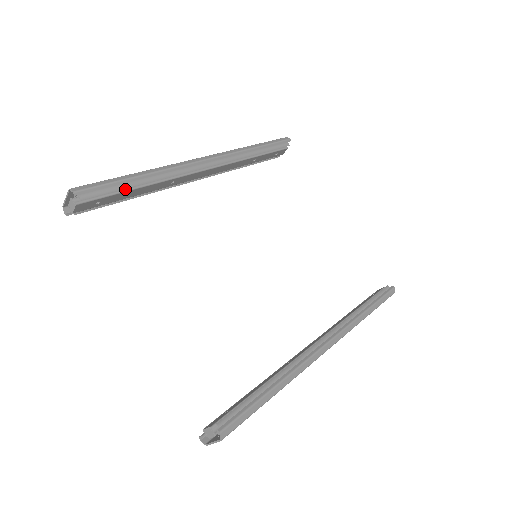
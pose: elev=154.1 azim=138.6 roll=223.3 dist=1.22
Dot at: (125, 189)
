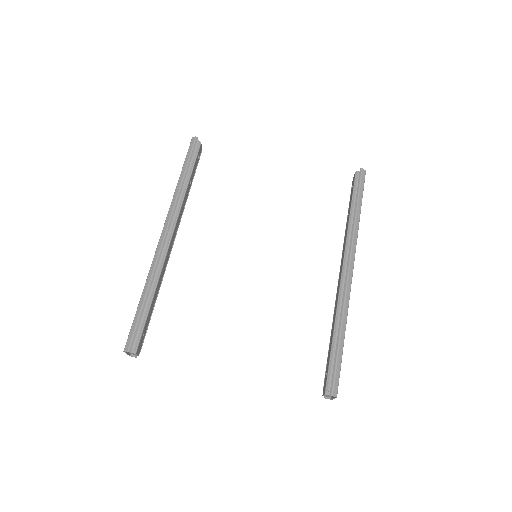
Dot at: (147, 311)
